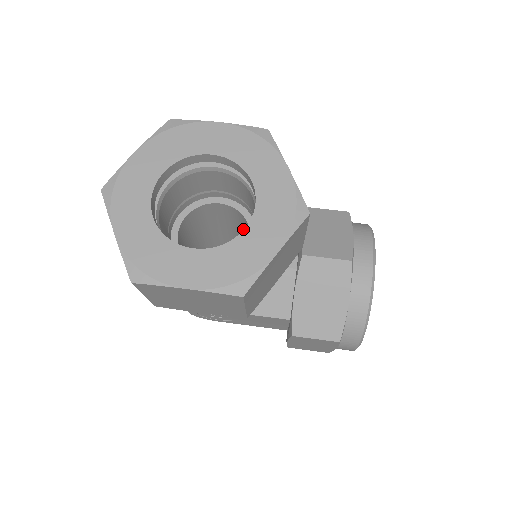
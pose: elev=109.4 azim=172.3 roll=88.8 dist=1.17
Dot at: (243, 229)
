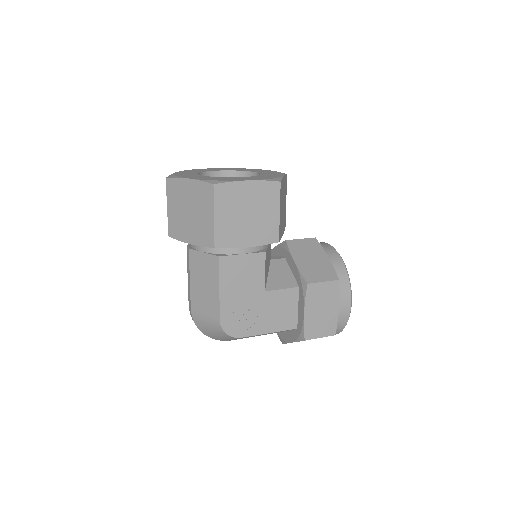
Dot at: occluded
